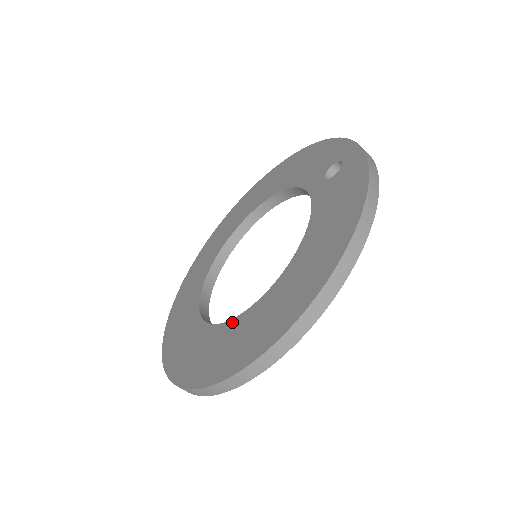
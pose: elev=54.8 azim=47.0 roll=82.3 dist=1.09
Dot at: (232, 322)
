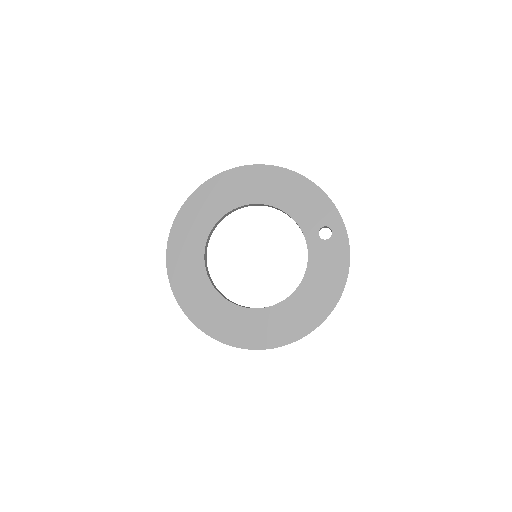
Dot at: (250, 311)
